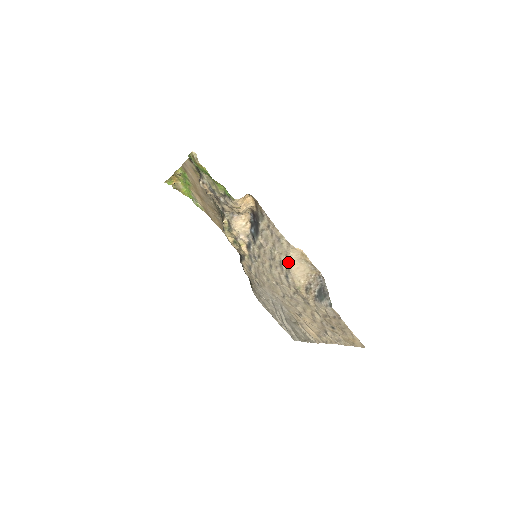
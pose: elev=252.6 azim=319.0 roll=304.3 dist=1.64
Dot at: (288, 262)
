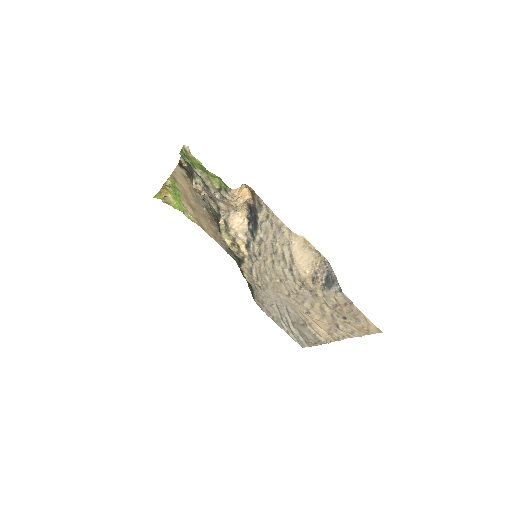
Dot at: (291, 252)
